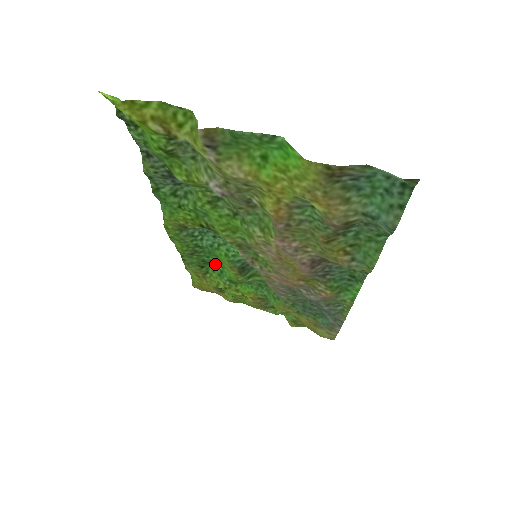
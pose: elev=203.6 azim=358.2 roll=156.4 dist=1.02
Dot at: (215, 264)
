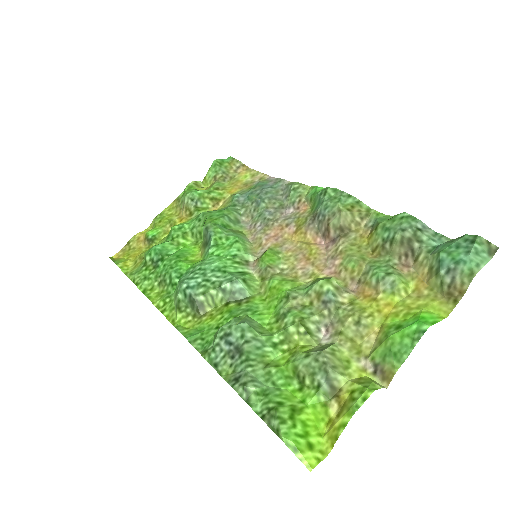
Dot at: (152, 250)
